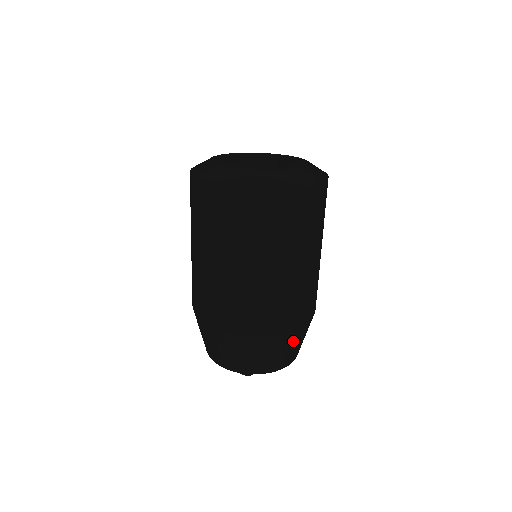
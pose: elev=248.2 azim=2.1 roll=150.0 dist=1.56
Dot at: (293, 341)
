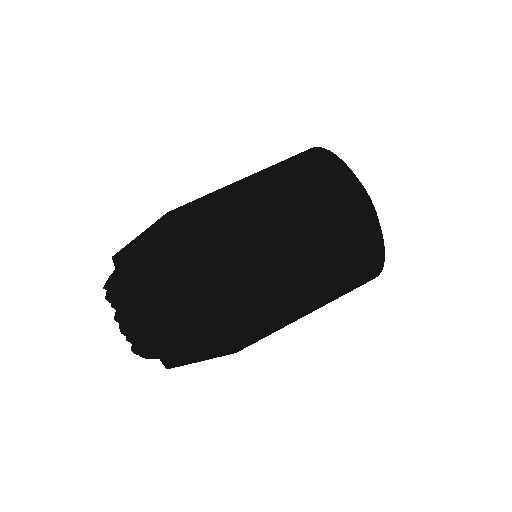
Dot at: (191, 305)
